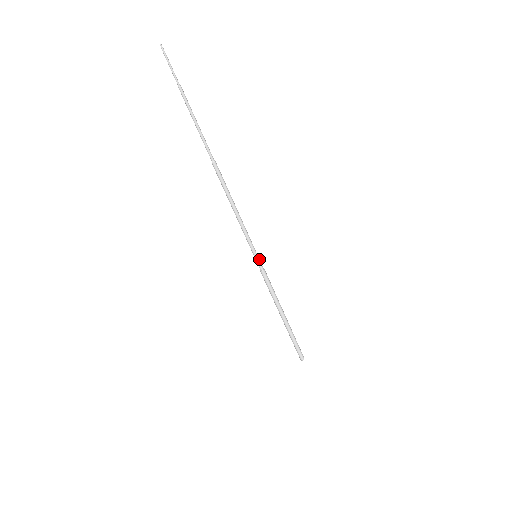
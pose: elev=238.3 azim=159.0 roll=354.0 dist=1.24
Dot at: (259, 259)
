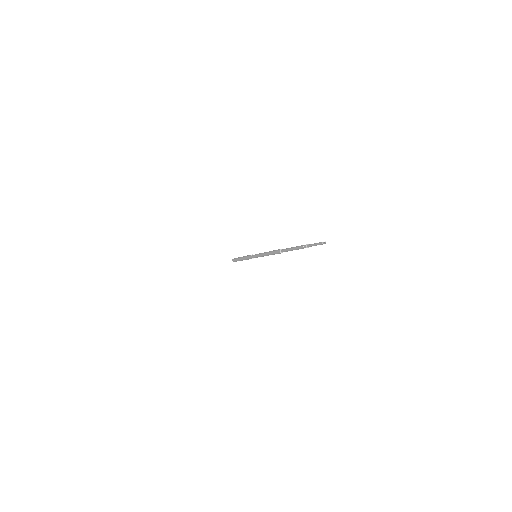
Dot at: occluded
